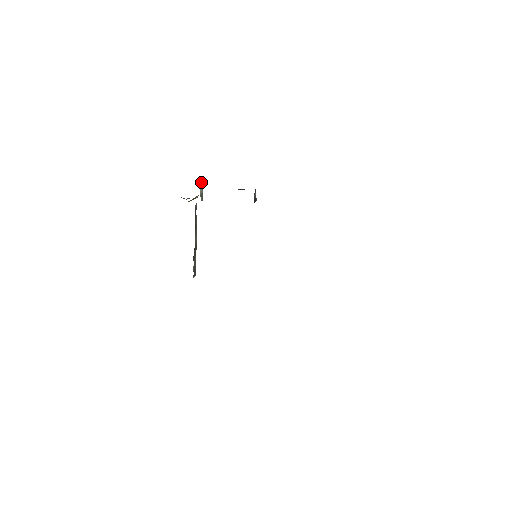
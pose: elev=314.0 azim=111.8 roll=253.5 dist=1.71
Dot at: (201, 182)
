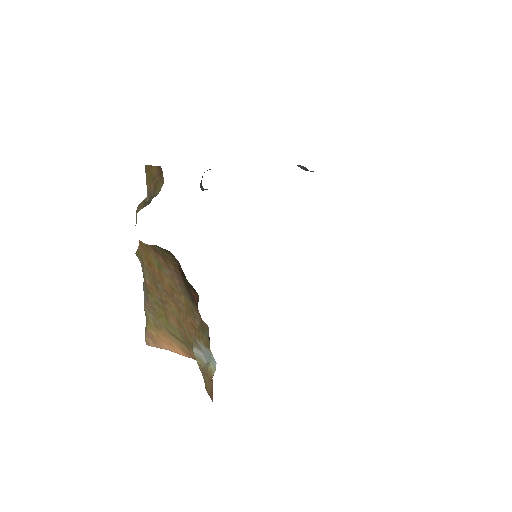
Dot at: occluded
